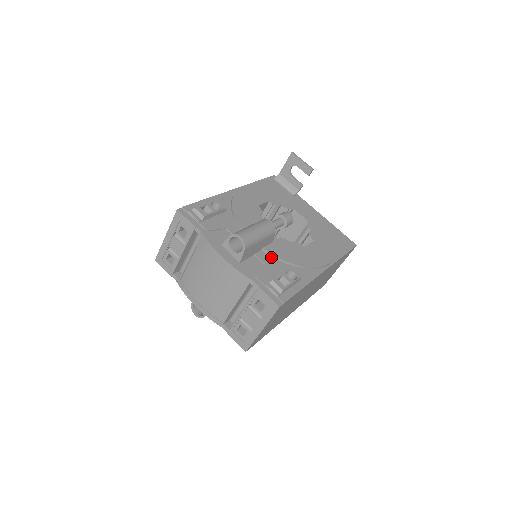
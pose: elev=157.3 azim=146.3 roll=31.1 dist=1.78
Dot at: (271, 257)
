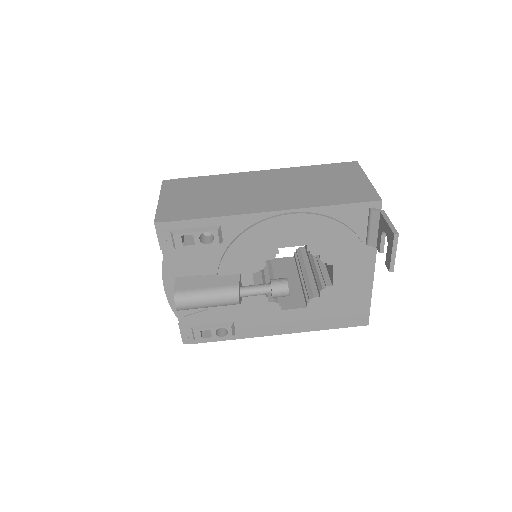
Dot at: (224, 306)
